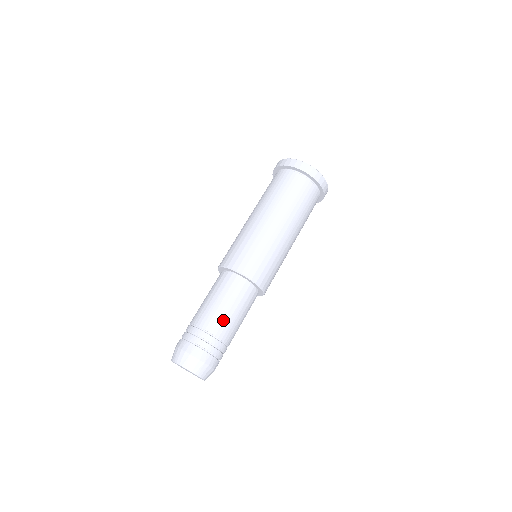
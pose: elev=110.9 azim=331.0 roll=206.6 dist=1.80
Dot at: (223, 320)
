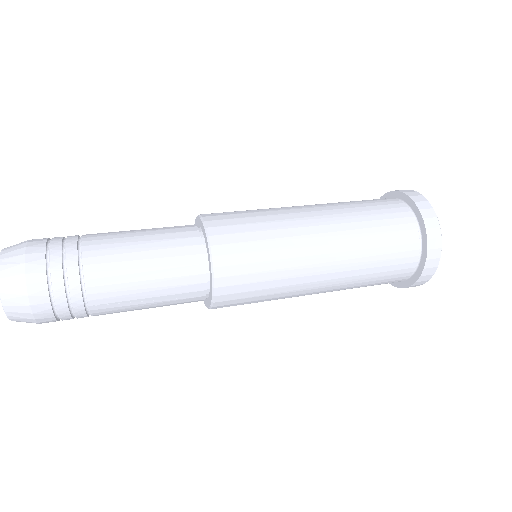
Dot at: occluded
